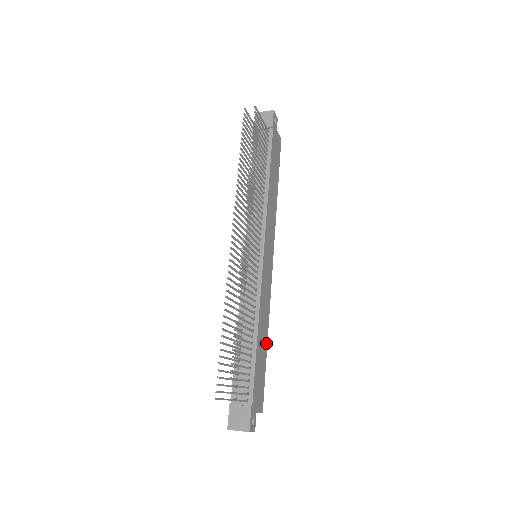
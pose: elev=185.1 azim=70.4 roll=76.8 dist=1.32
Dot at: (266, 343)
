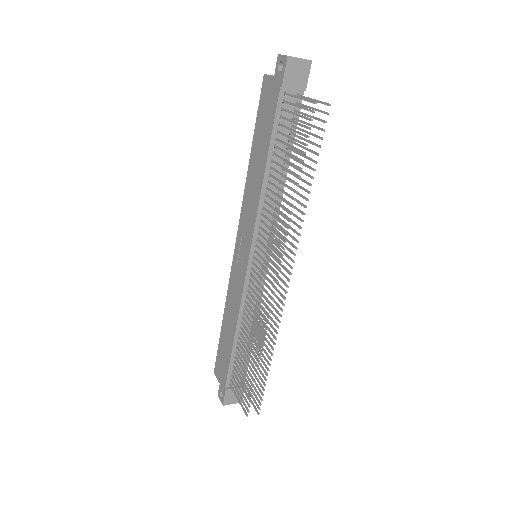
Dot at: occluded
